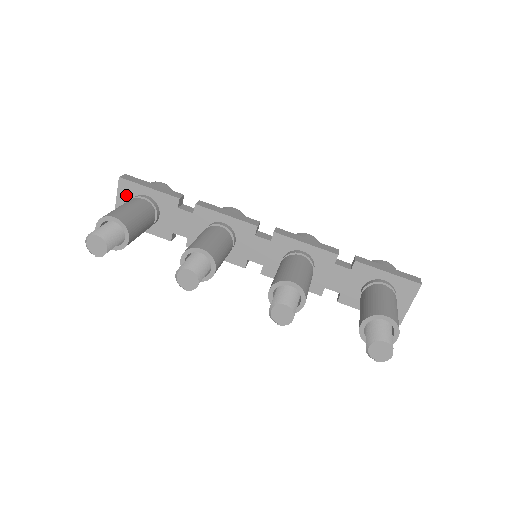
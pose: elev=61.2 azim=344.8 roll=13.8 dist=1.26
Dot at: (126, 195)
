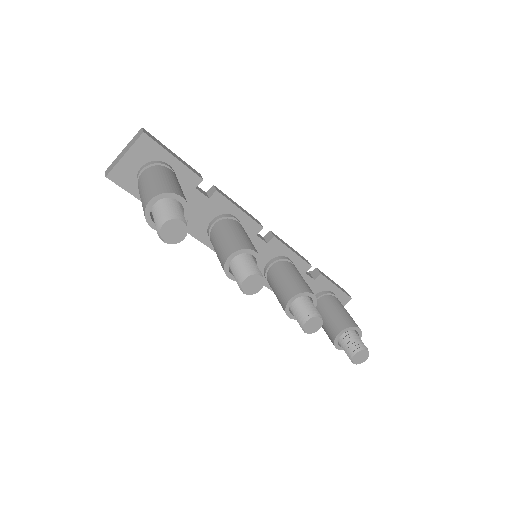
Dot at: (141, 155)
